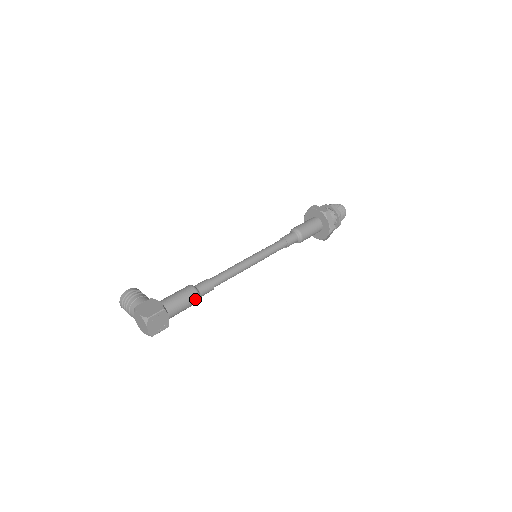
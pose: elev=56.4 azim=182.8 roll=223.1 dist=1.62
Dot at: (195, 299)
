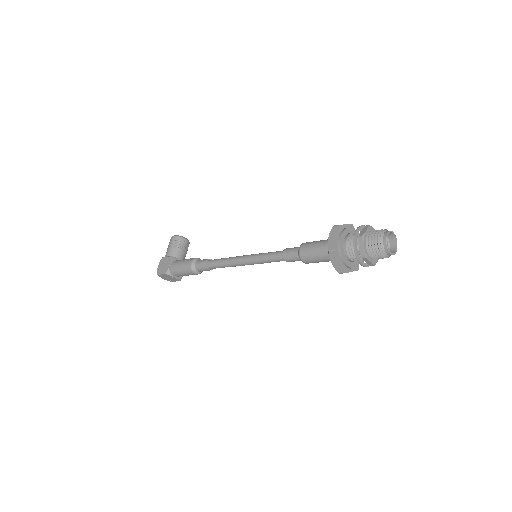
Dot at: (192, 273)
